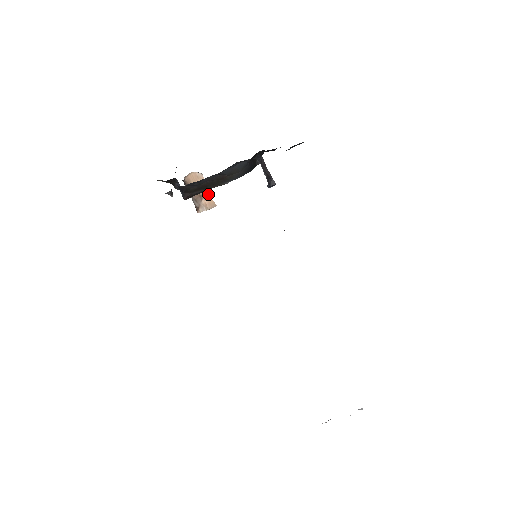
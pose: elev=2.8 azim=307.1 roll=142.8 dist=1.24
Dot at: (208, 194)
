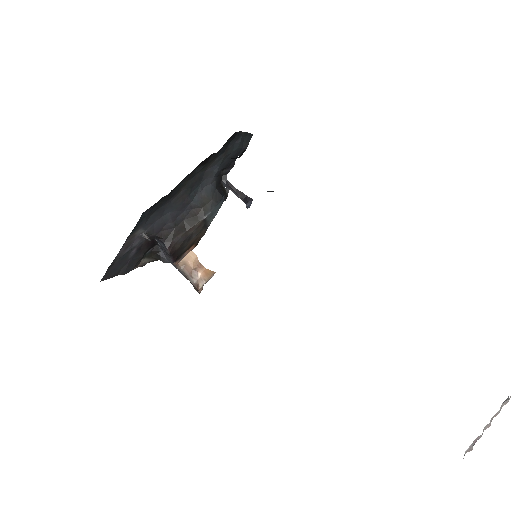
Dot at: (202, 265)
